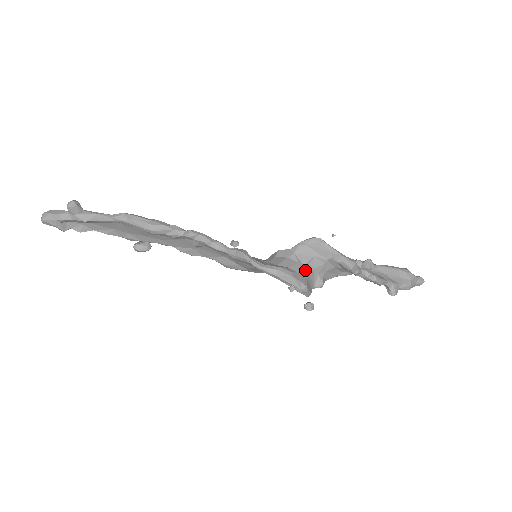
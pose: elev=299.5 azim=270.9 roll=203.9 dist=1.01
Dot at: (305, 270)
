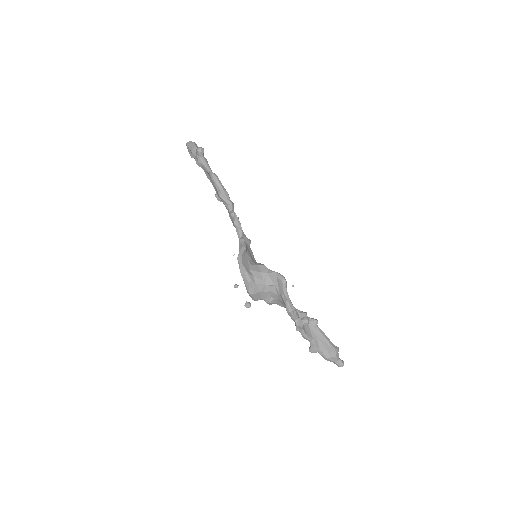
Dot at: (263, 287)
